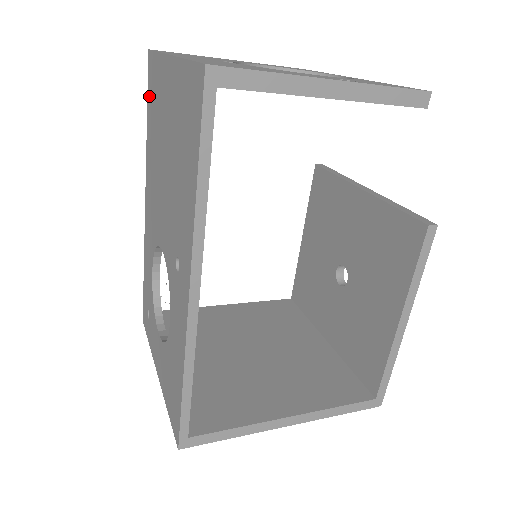
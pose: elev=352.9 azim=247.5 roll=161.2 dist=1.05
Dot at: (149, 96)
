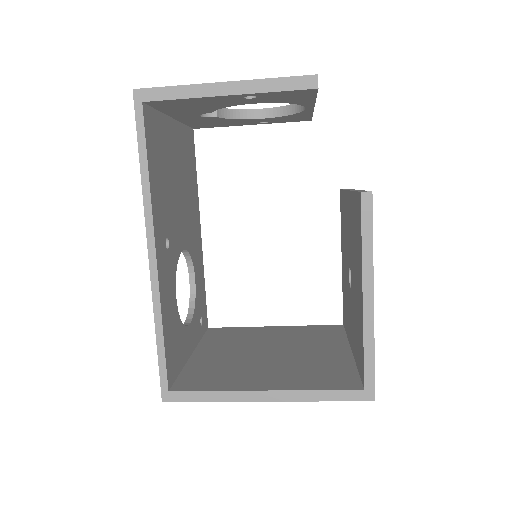
Dot at: occluded
